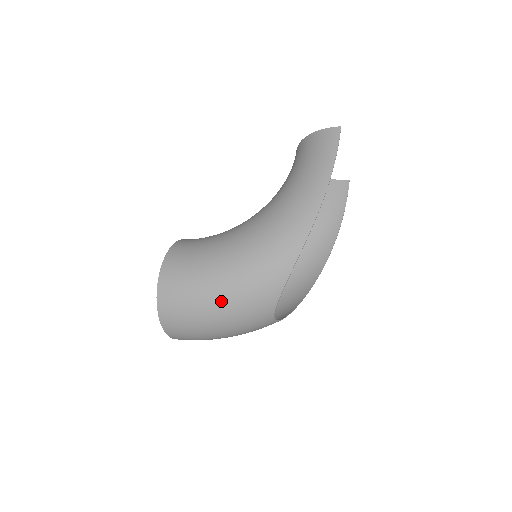
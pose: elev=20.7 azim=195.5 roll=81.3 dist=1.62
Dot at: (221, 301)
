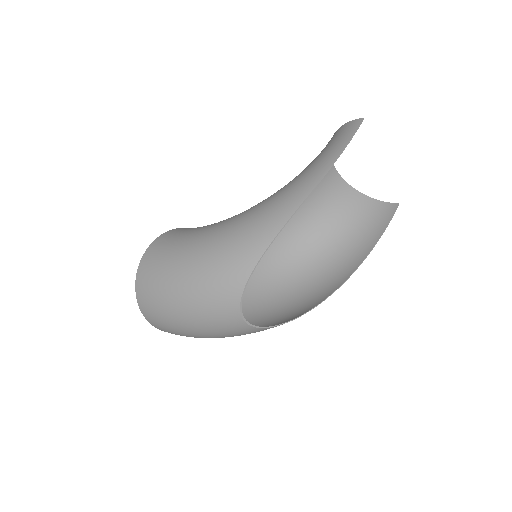
Dot at: (186, 280)
